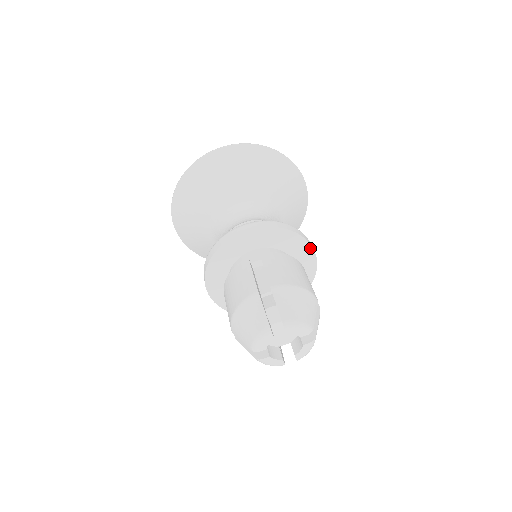
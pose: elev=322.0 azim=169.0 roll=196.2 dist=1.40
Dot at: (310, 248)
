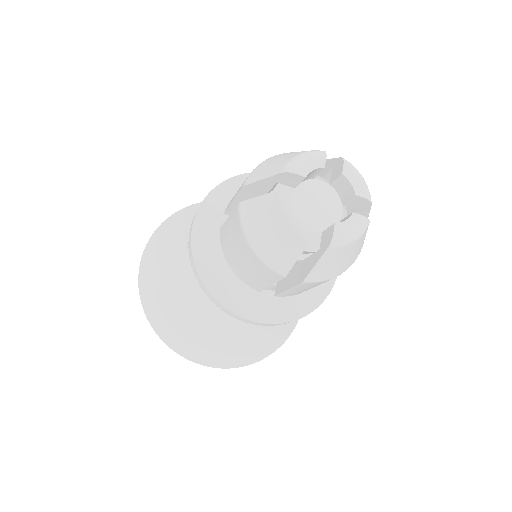
Dot at: occluded
